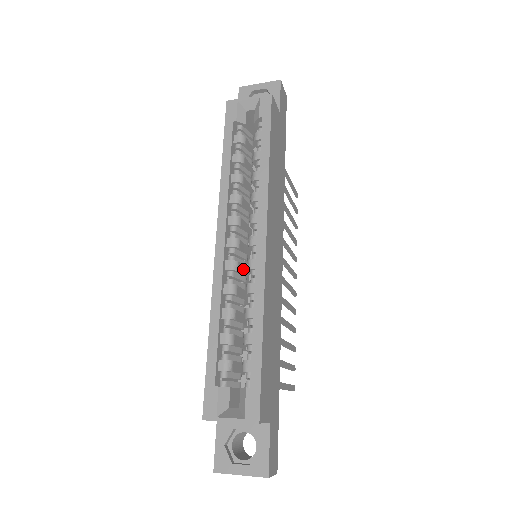
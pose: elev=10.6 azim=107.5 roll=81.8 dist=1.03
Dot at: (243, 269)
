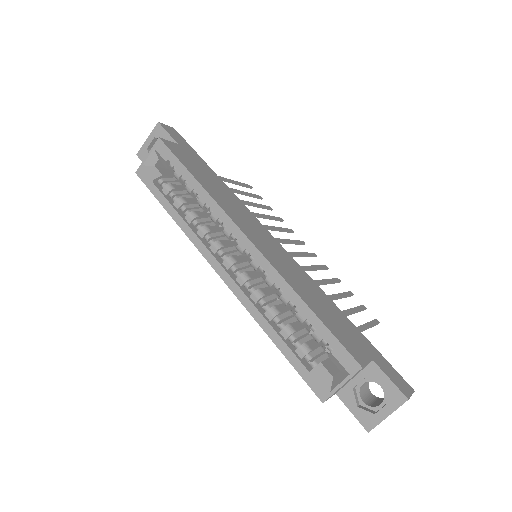
Dot at: (254, 274)
